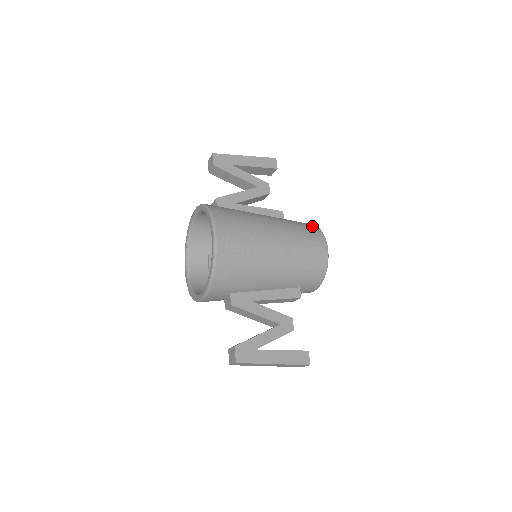
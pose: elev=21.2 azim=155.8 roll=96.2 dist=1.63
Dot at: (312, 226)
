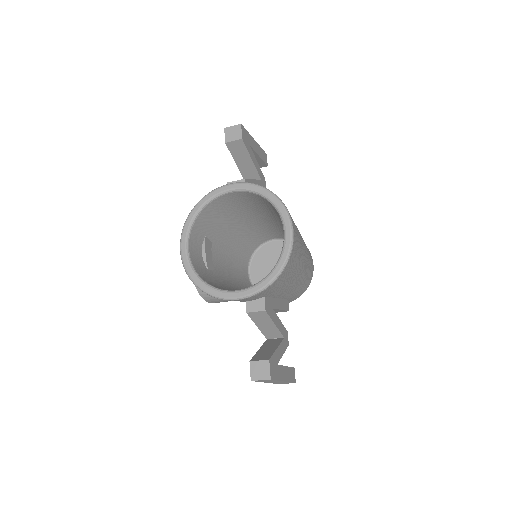
Dot at: occluded
